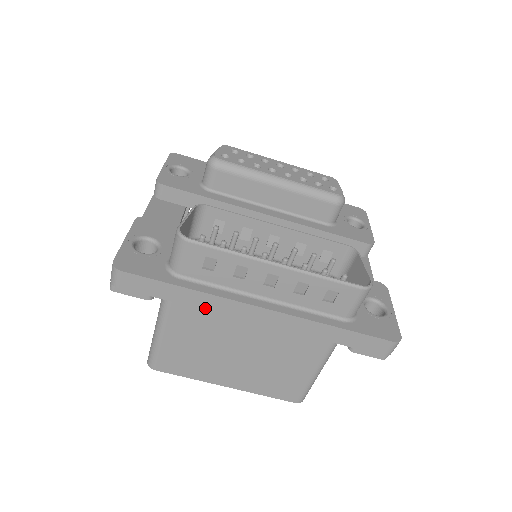
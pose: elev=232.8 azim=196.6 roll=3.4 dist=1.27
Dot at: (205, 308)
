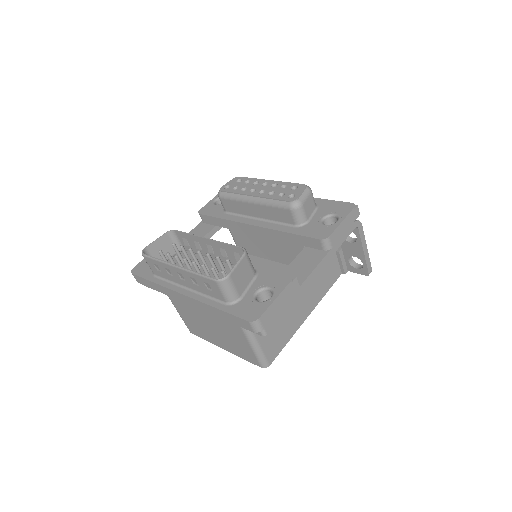
Dot at: (167, 294)
